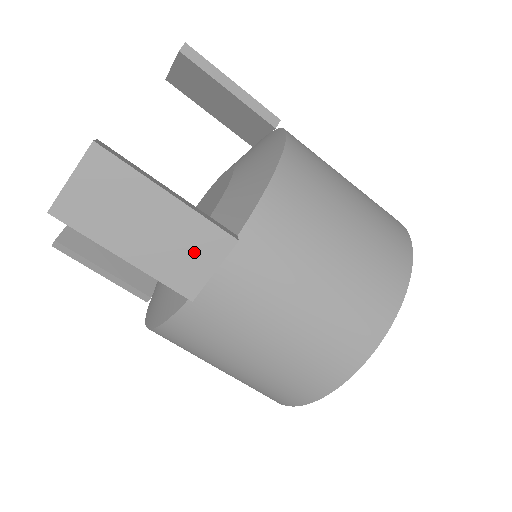
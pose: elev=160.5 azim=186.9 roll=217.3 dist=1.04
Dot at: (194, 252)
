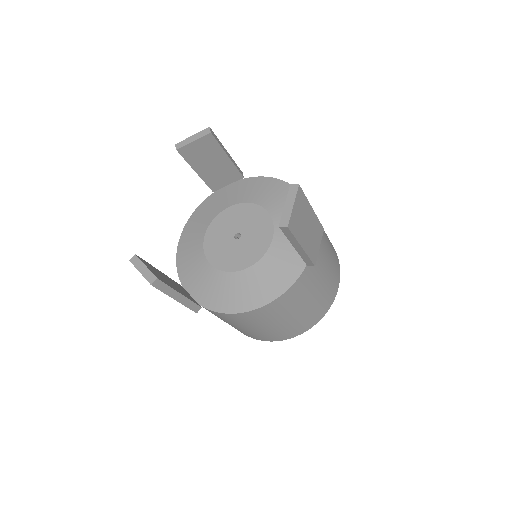
Dot at: (316, 238)
